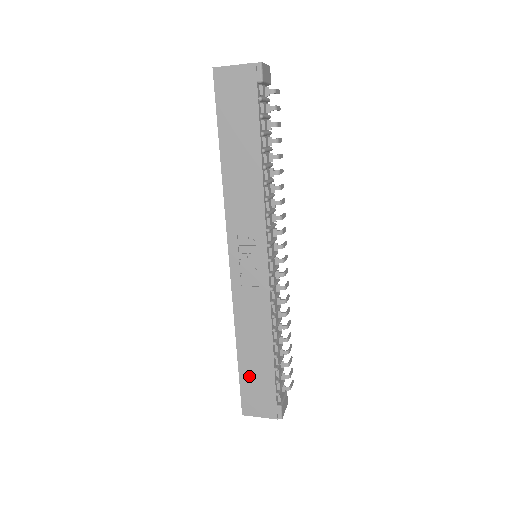
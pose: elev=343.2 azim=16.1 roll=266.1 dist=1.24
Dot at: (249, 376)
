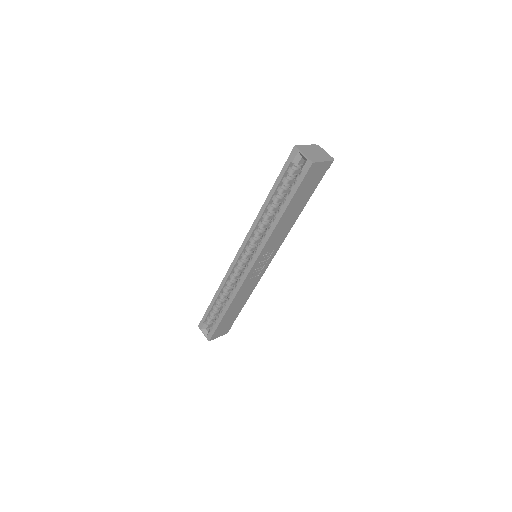
Dot at: (225, 321)
